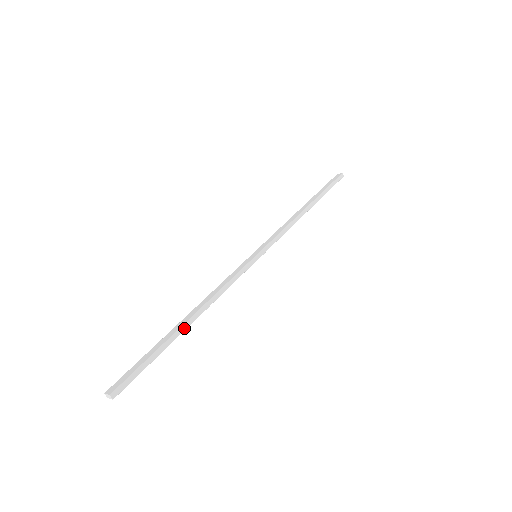
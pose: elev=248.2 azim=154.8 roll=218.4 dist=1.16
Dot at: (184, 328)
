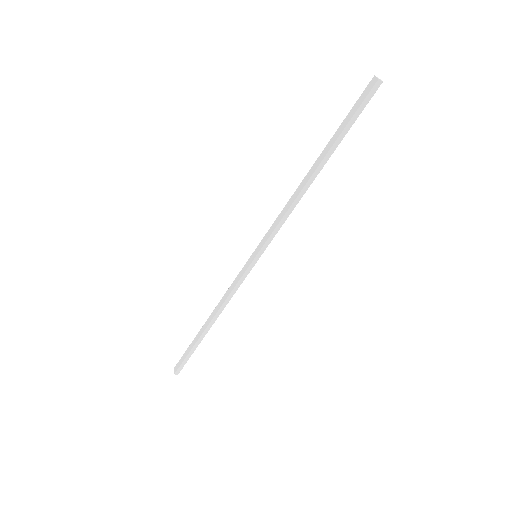
Dot at: (206, 332)
